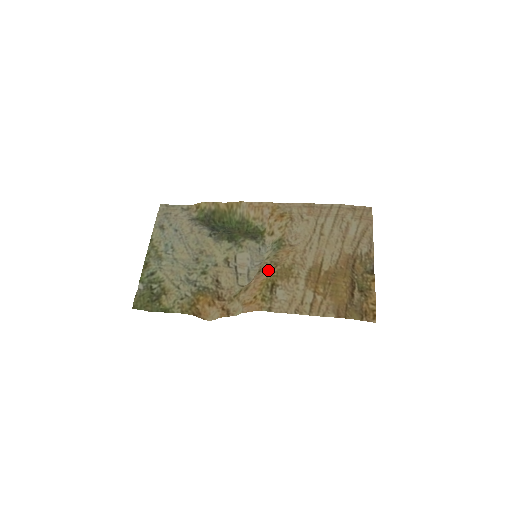
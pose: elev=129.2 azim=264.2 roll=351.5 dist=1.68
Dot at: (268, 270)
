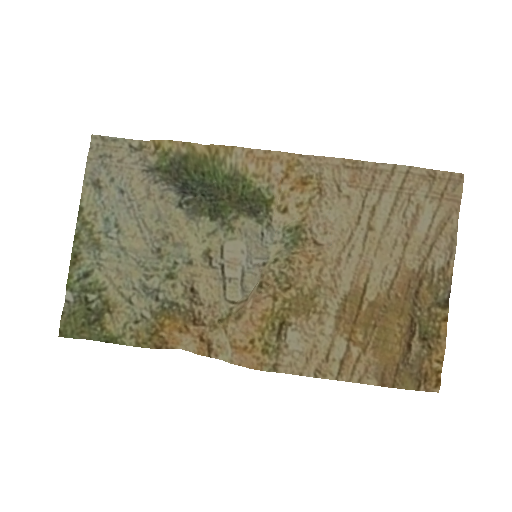
Dot at: (275, 291)
